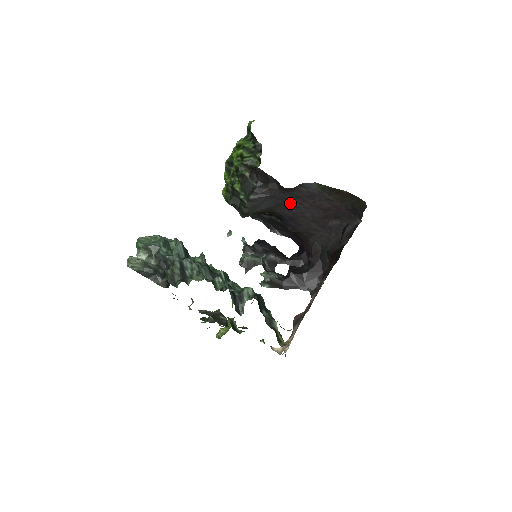
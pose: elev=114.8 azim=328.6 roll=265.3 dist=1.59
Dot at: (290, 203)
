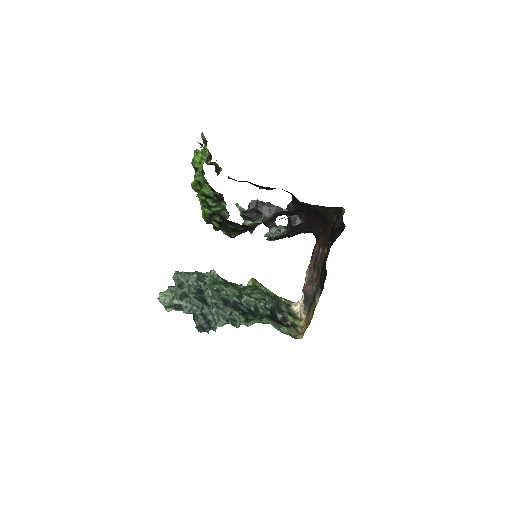
Dot at: occluded
